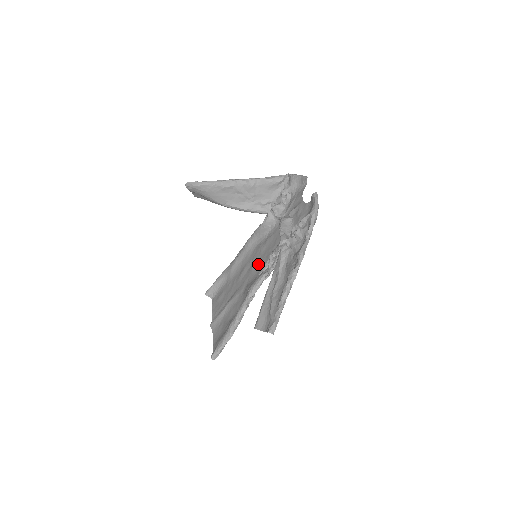
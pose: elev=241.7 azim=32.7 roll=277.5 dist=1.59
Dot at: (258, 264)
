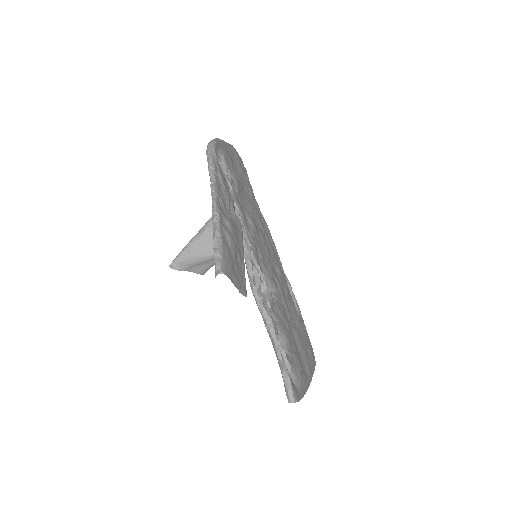
Dot at: (266, 261)
